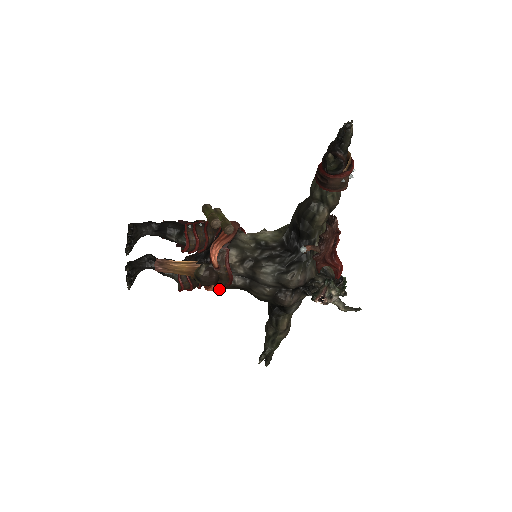
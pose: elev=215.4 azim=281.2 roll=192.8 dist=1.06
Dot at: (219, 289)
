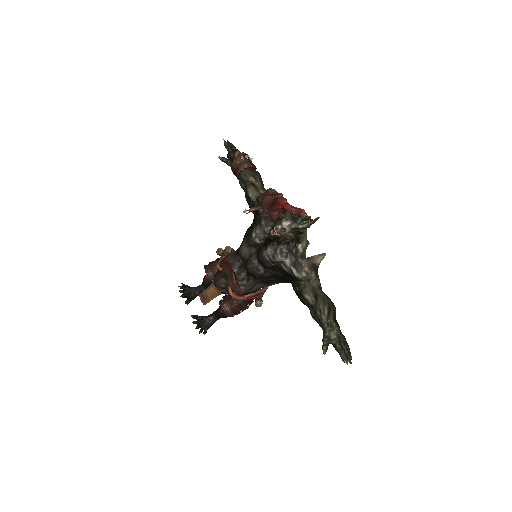
Dot at: (237, 289)
